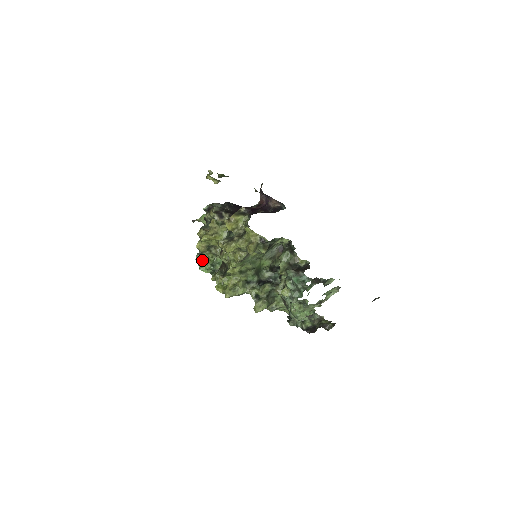
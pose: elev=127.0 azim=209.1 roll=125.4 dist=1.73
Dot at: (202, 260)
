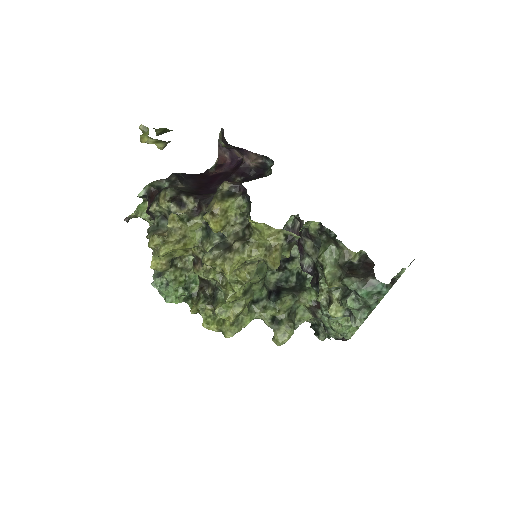
Dot at: (166, 285)
